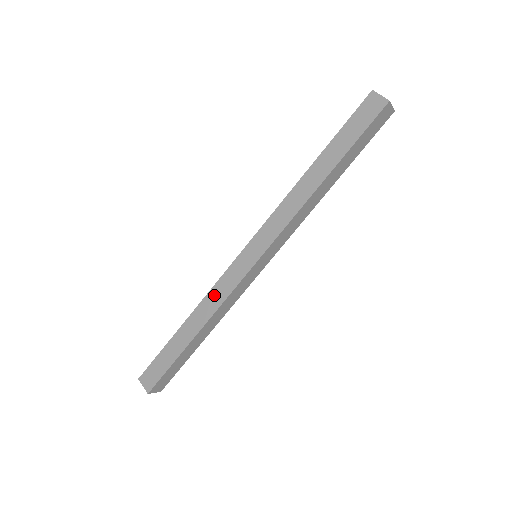
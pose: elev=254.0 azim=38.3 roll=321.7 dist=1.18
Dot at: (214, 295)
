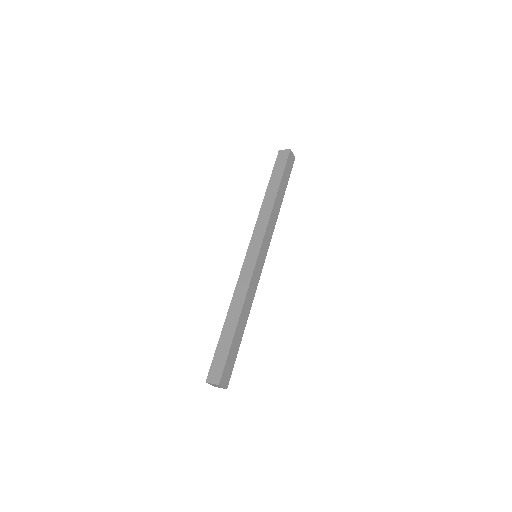
Dot at: (240, 289)
